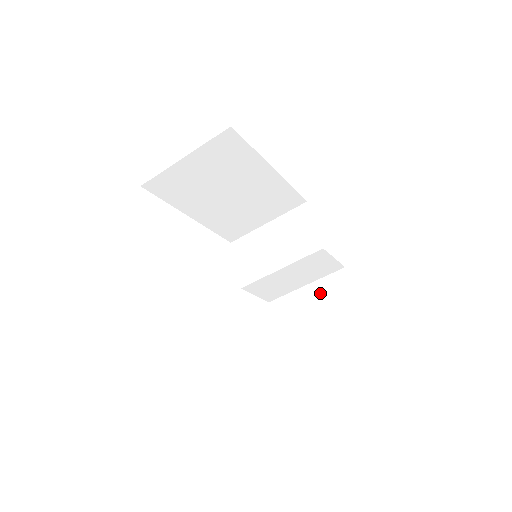
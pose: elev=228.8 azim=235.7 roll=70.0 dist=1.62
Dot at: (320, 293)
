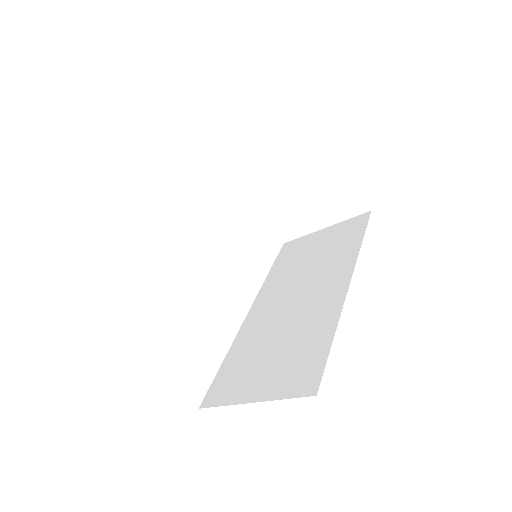
Dot at: occluded
